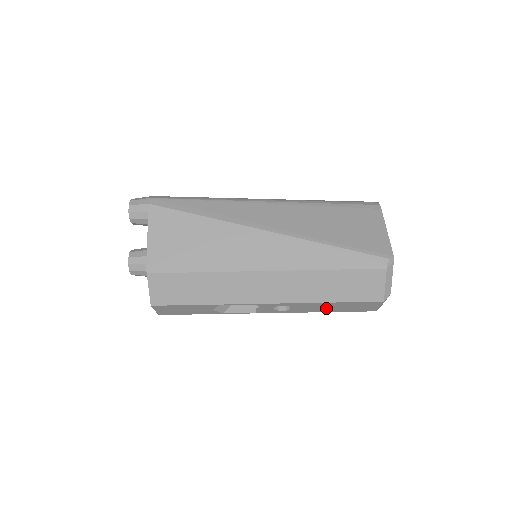
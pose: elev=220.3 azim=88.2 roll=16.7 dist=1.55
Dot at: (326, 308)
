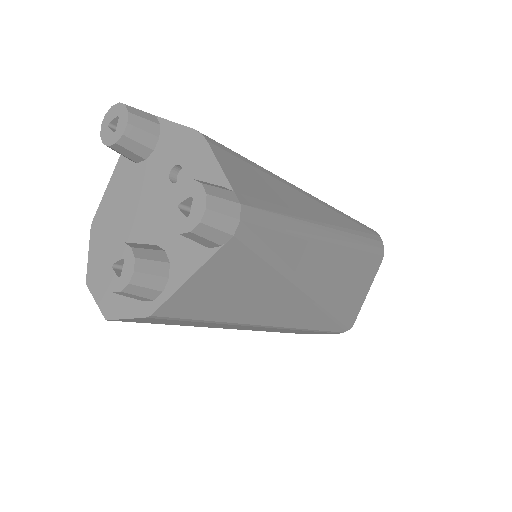
Dot at: occluded
